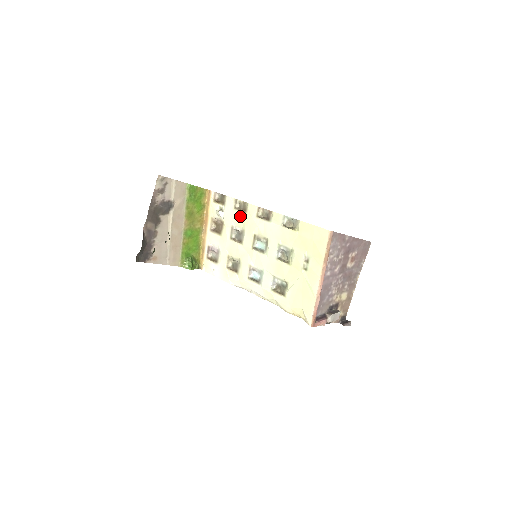
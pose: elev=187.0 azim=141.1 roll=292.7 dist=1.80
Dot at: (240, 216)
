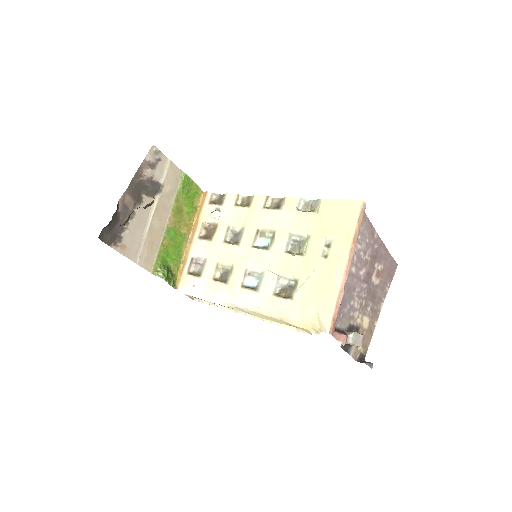
Dot at: (241, 212)
